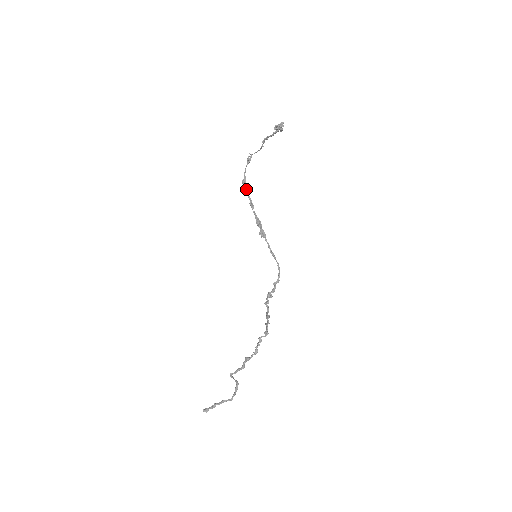
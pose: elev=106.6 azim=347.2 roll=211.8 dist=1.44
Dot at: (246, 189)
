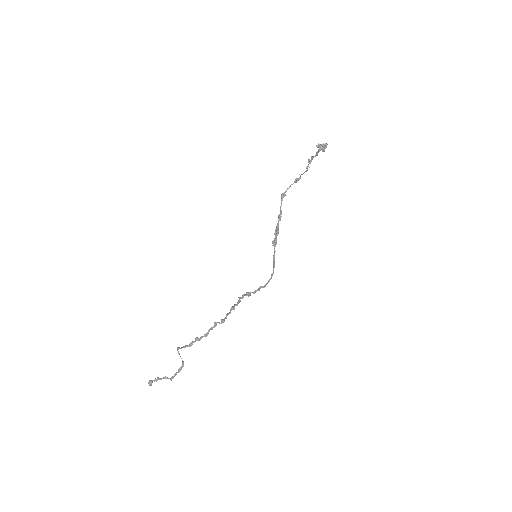
Dot at: occluded
